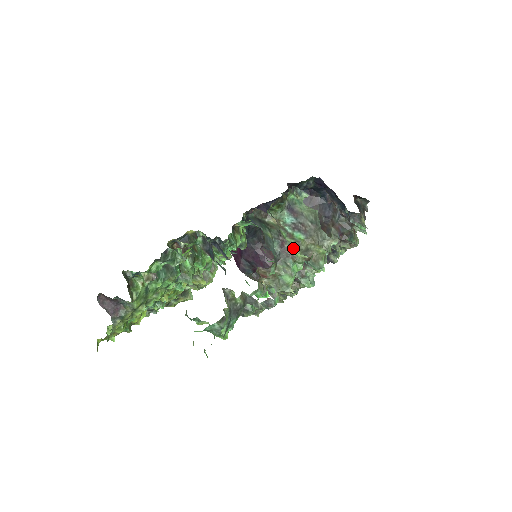
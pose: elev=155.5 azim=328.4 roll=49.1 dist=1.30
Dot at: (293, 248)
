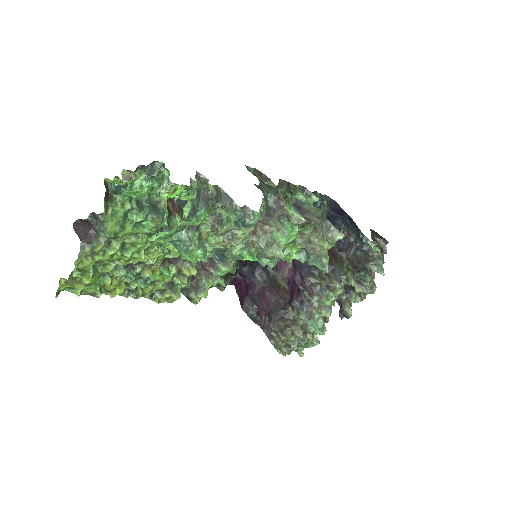
Dot at: (289, 206)
